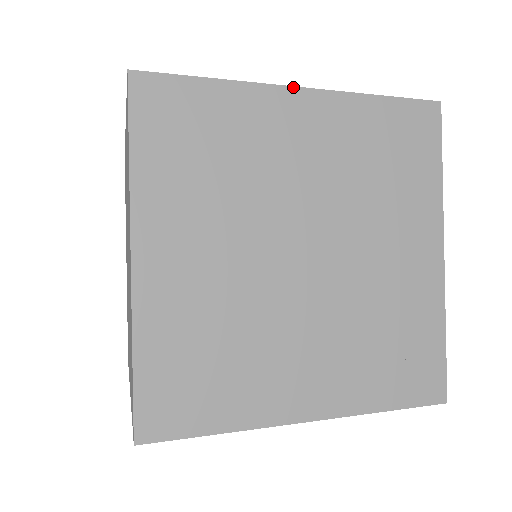
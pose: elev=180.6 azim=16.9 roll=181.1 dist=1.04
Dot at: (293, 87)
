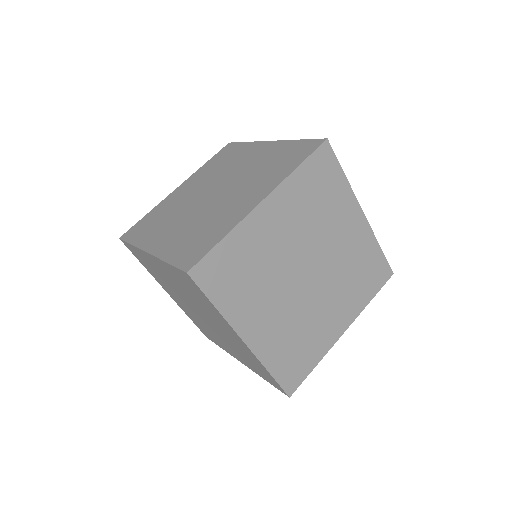
Dot at: occluded
